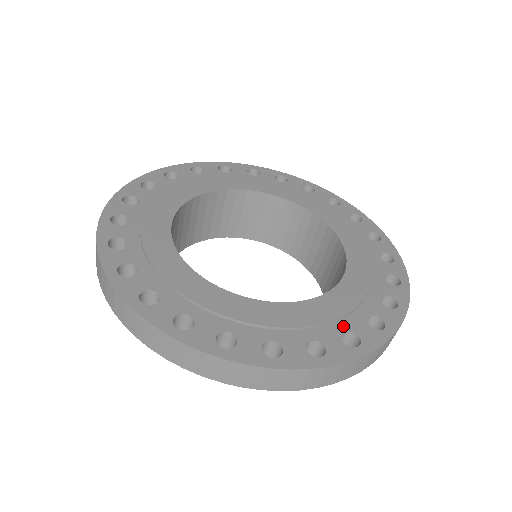
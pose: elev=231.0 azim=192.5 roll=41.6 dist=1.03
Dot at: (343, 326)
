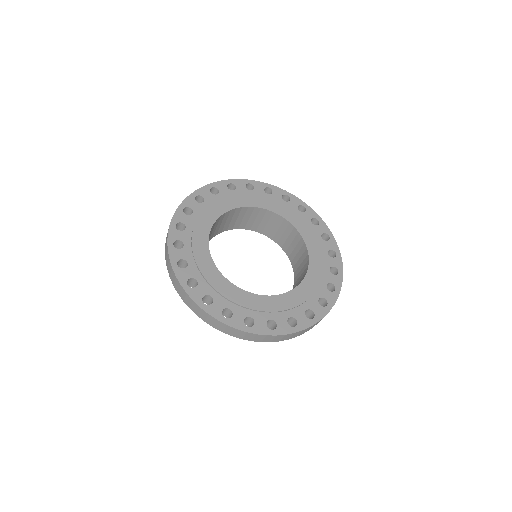
Dot at: (317, 295)
